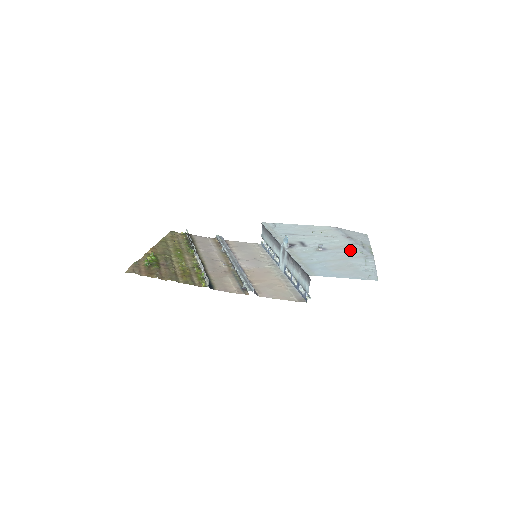
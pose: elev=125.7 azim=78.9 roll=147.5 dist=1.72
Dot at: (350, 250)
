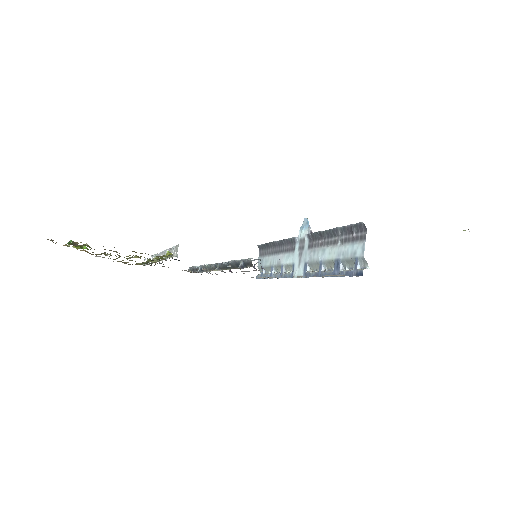
Dot at: occluded
